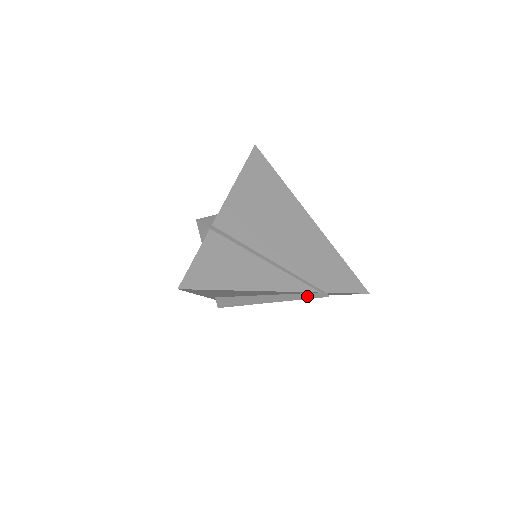
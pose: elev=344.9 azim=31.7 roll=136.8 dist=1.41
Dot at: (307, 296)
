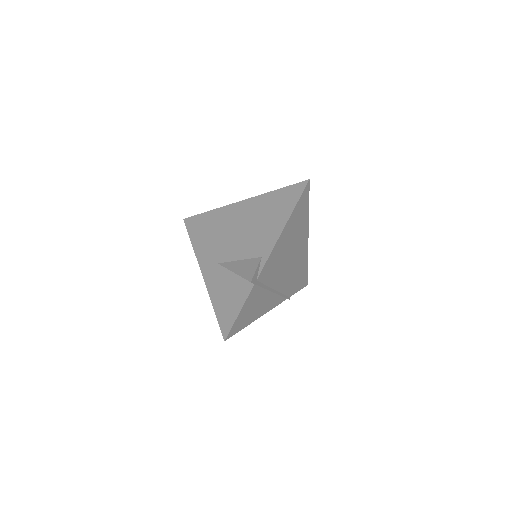
Dot at: occluded
